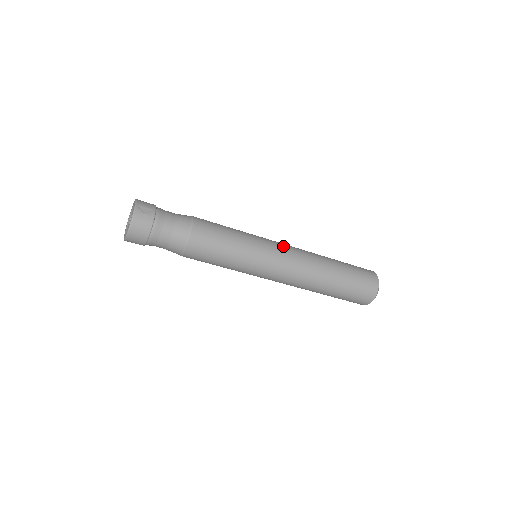
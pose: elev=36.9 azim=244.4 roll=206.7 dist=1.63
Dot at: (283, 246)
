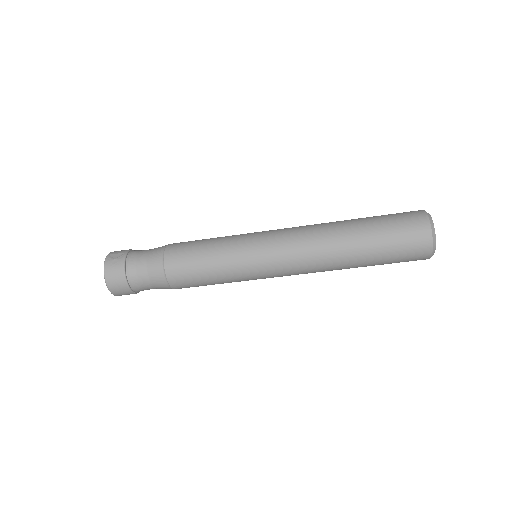
Dot at: (277, 230)
